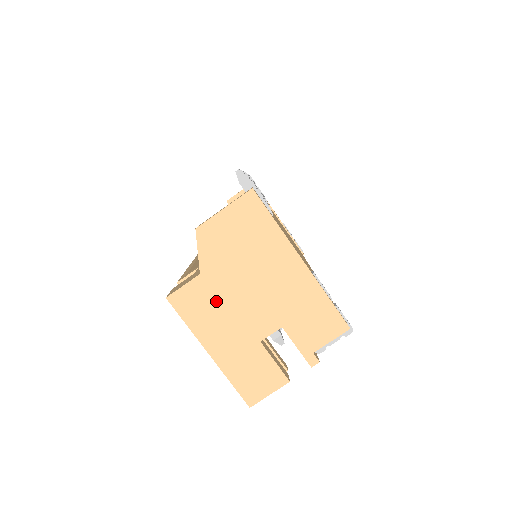
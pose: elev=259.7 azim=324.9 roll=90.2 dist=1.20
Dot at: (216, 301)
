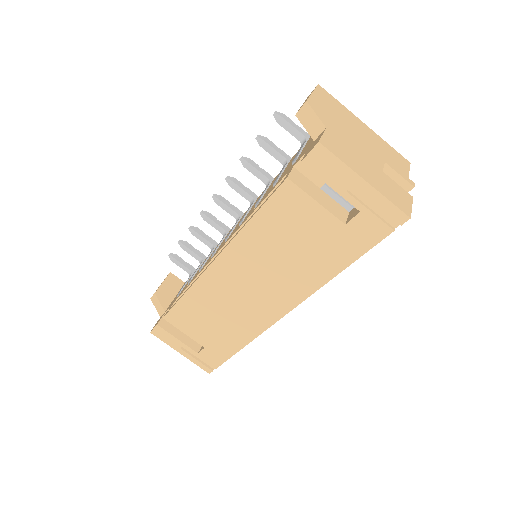
Dot at: (345, 145)
